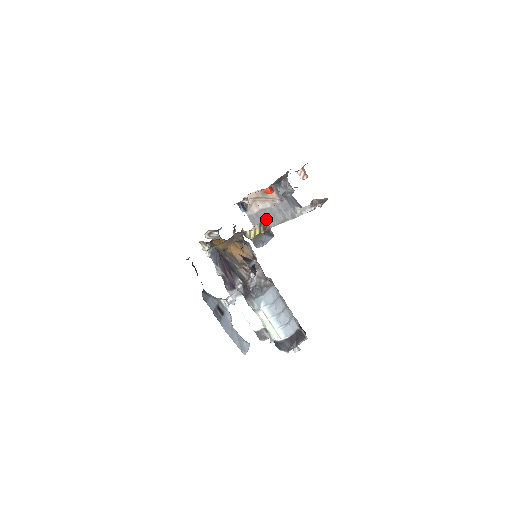
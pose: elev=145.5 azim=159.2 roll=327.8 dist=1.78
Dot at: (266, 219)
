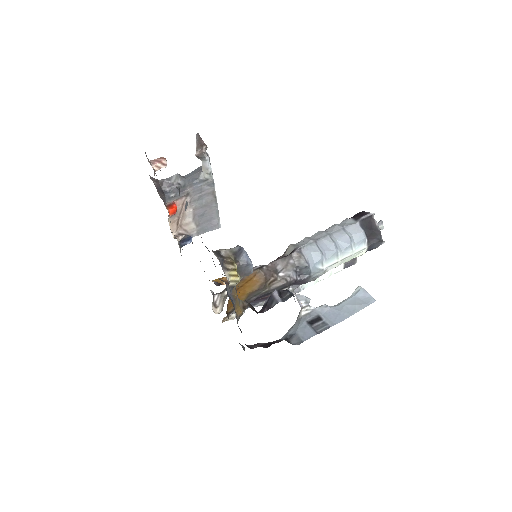
Dot at: (219, 257)
